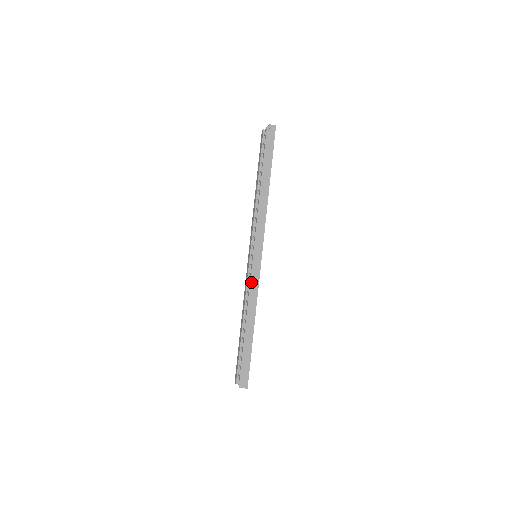
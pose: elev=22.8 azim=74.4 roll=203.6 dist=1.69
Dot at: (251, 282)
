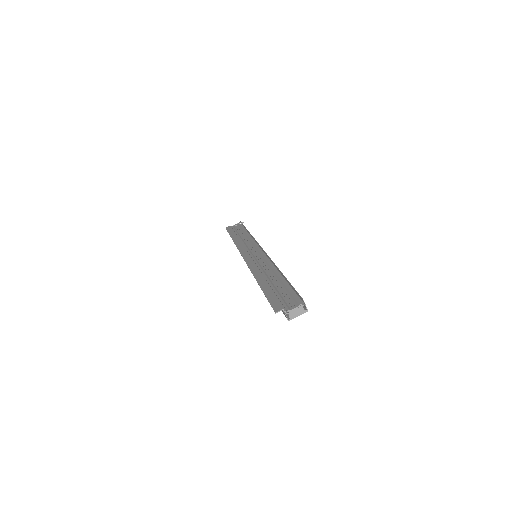
Dot at: (268, 256)
